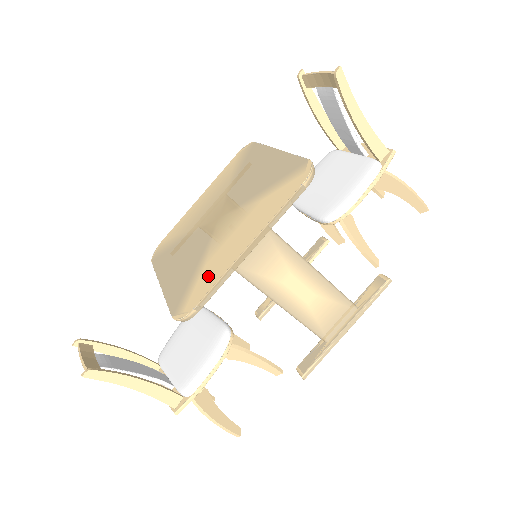
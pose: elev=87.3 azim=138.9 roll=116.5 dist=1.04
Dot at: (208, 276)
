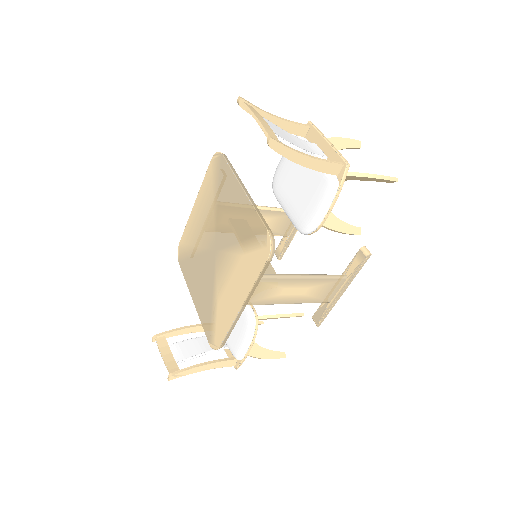
Dot at: (222, 319)
